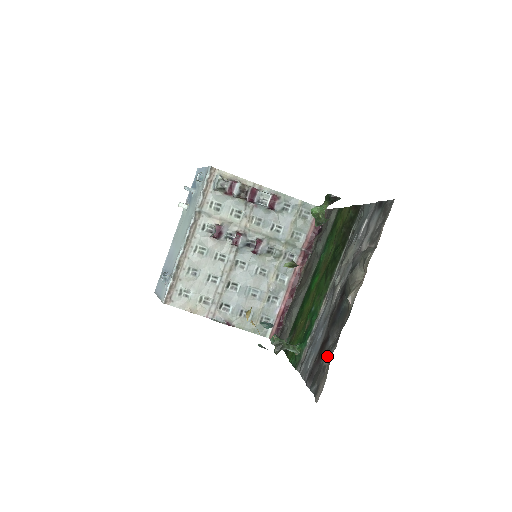
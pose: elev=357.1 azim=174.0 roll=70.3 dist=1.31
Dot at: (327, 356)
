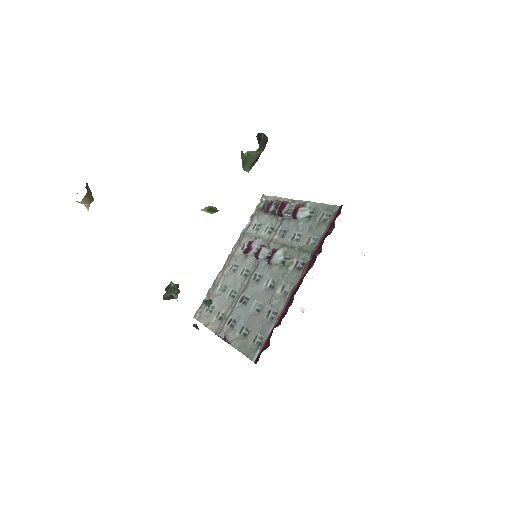
Dot at: occluded
